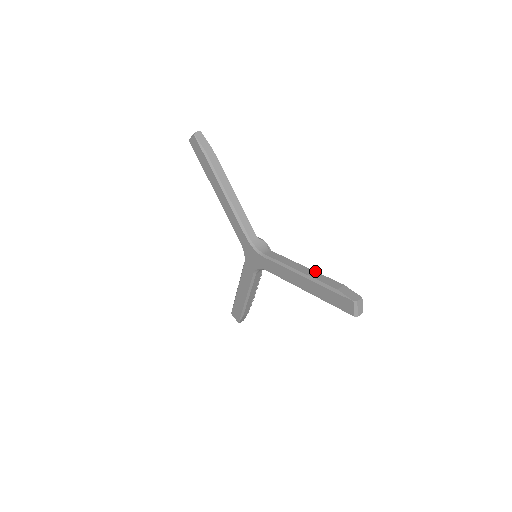
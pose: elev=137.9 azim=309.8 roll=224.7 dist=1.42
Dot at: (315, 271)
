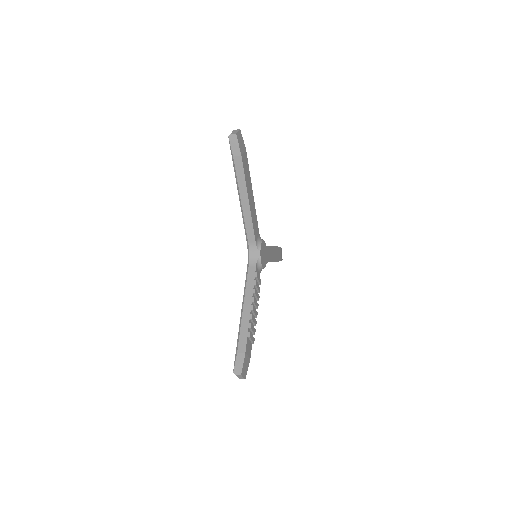
Dot at: occluded
